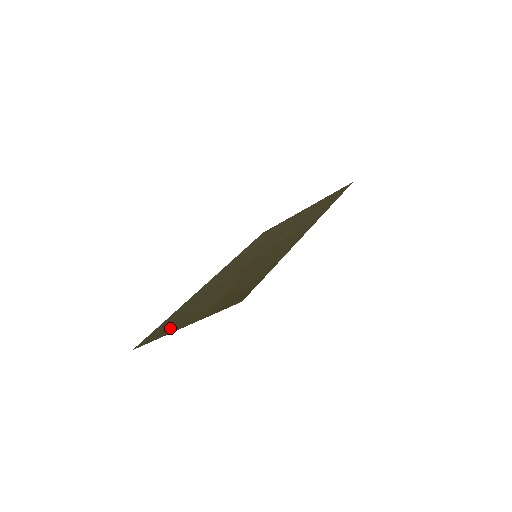
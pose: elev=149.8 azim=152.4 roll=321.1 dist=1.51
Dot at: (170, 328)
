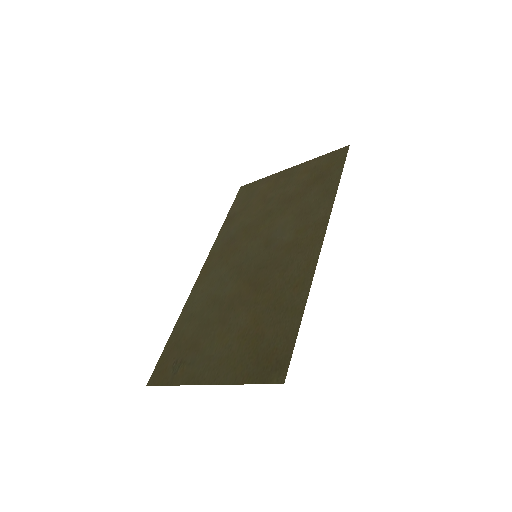
Dot at: (188, 370)
